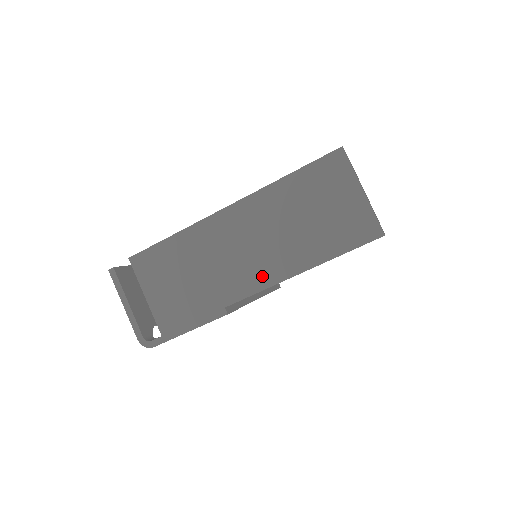
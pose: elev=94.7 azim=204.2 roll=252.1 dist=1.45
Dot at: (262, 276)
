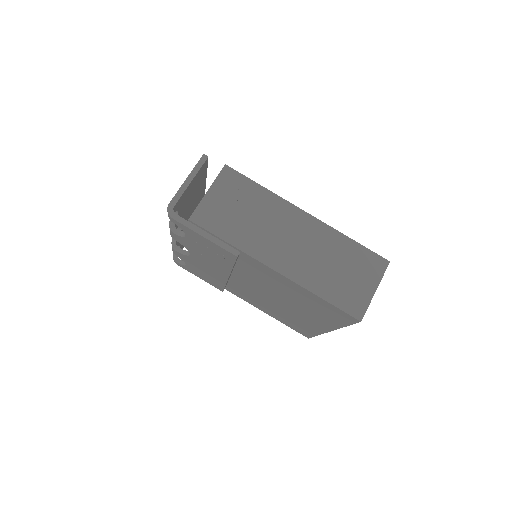
Dot at: (282, 263)
